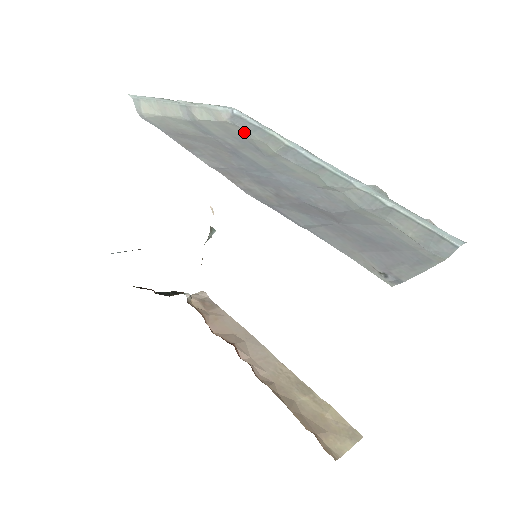
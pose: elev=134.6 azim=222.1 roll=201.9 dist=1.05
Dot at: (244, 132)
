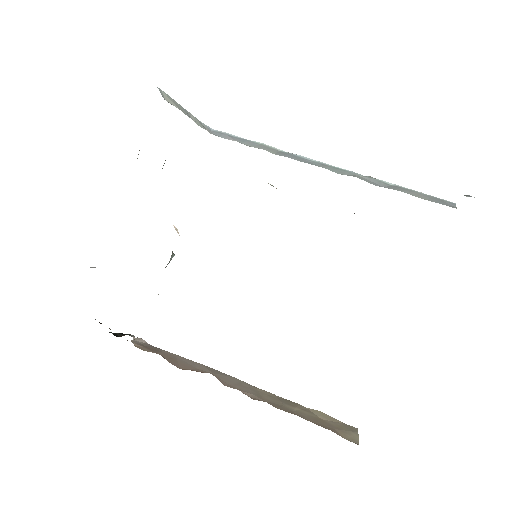
Dot at: occluded
